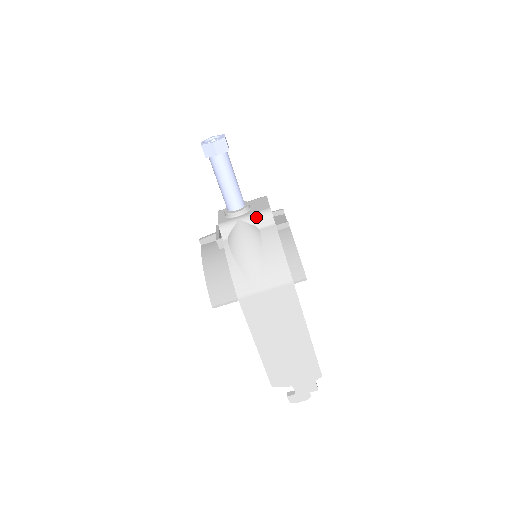
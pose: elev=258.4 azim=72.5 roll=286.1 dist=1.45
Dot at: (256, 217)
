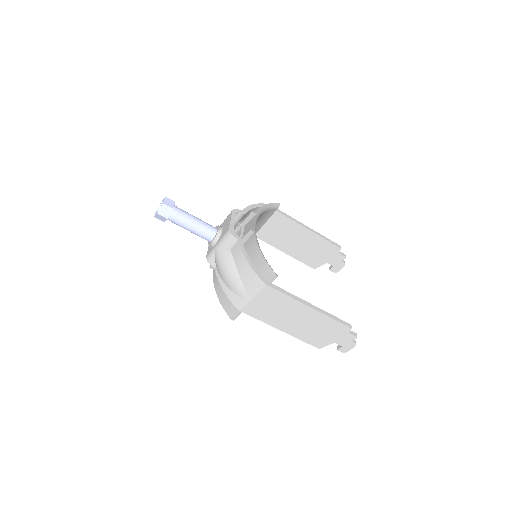
Dot at: (223, 242)
